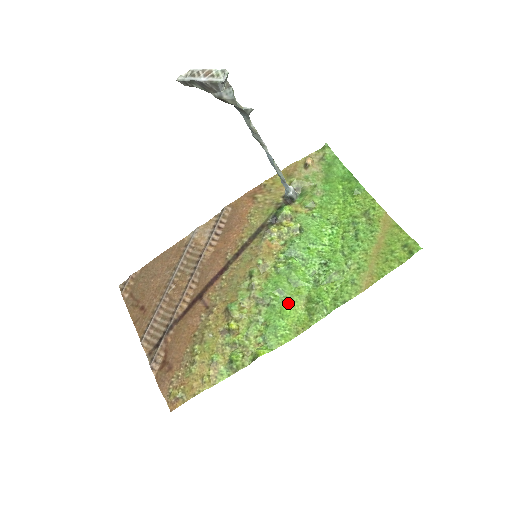
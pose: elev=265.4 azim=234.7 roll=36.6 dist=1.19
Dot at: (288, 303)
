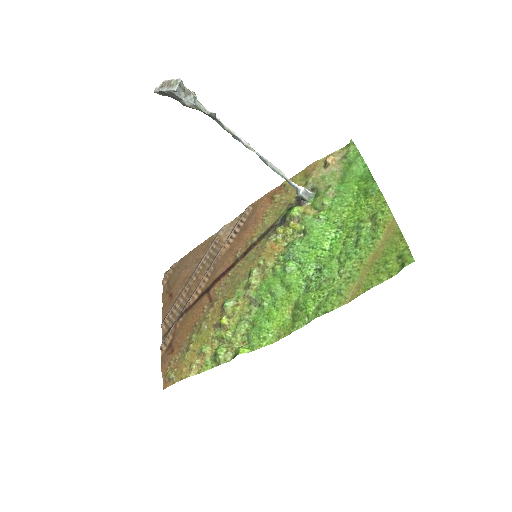
Dot at: (277, 306)
